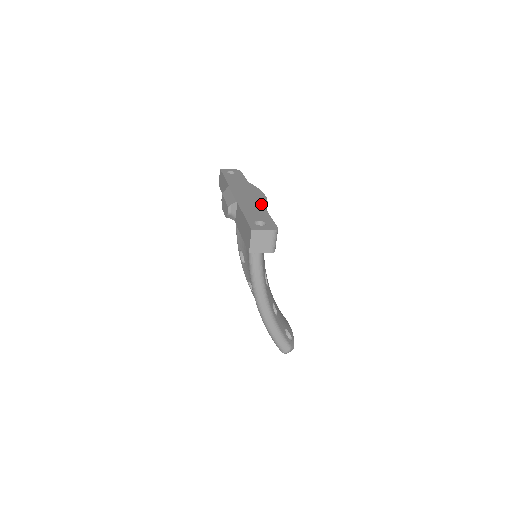
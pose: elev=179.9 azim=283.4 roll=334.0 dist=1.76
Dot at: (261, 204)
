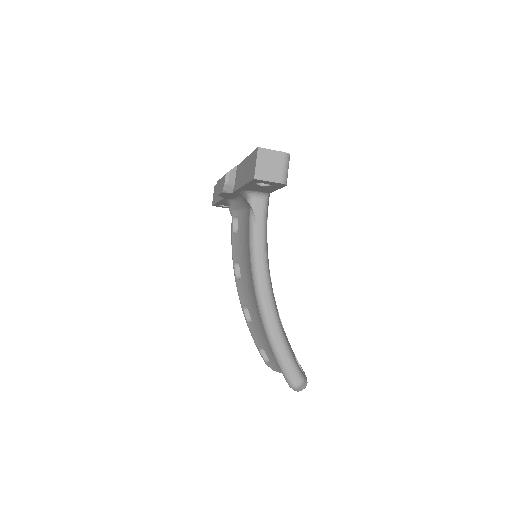
Dot at: occluded
